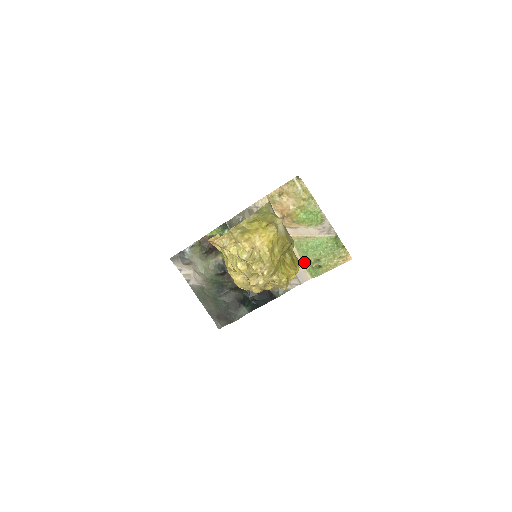
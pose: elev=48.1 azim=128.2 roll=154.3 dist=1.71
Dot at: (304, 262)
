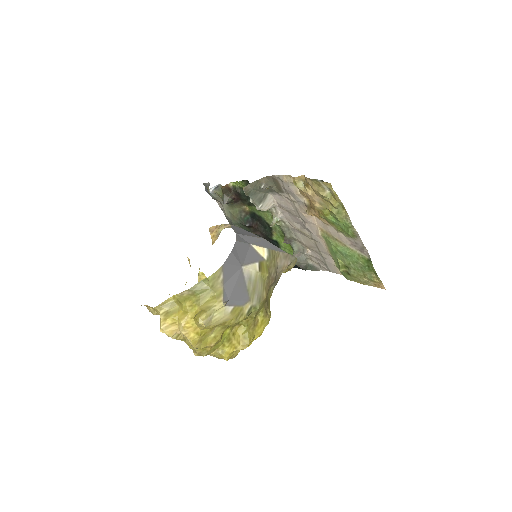
Dot at: (333, 258)
